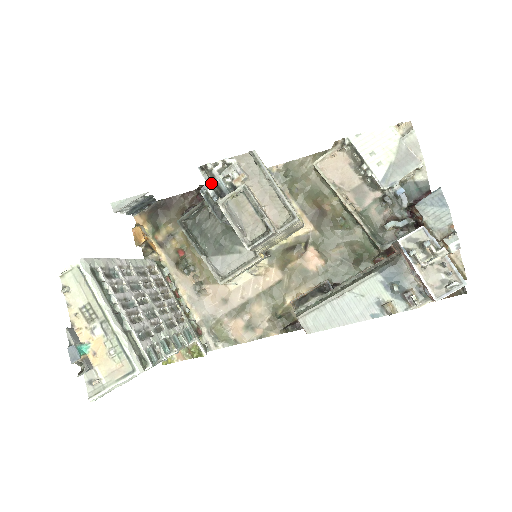
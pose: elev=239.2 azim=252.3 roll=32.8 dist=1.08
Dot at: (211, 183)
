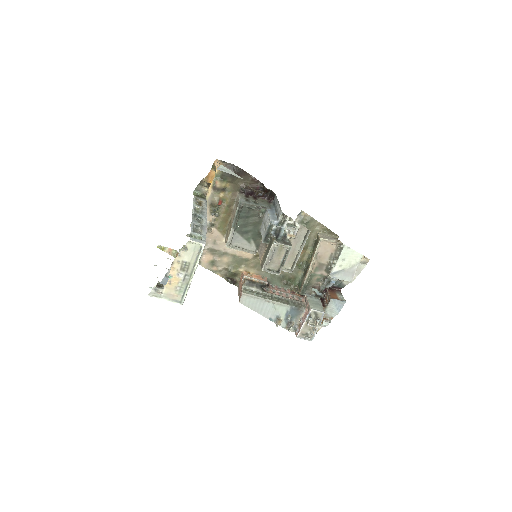
Dot at: (279, 226)
